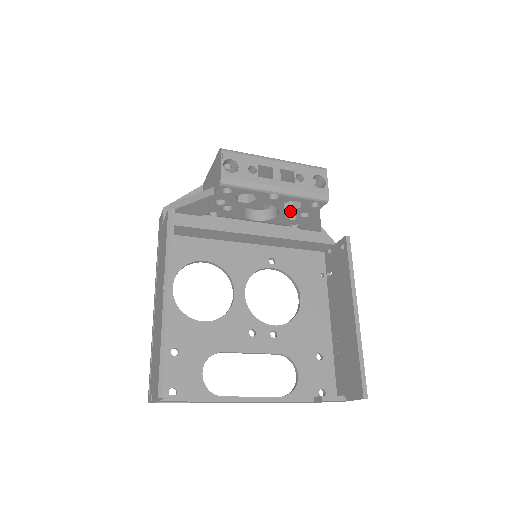
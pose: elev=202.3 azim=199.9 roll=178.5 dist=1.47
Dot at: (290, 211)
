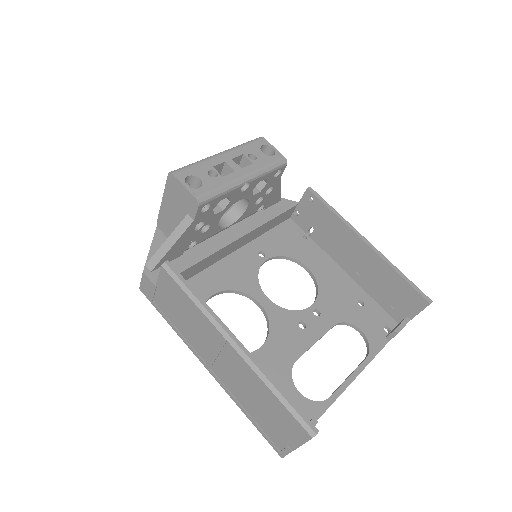
Dot at: (257, 195)
